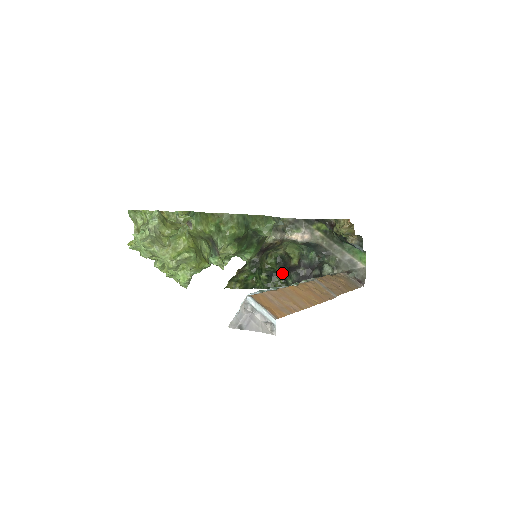
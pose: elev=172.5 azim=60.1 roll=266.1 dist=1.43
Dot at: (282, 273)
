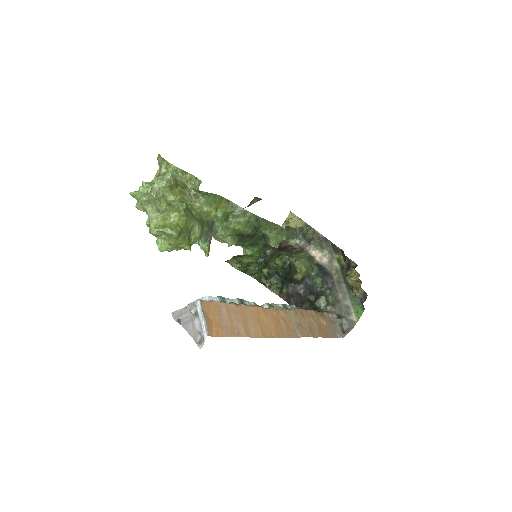
Dot at: (283, 279)
